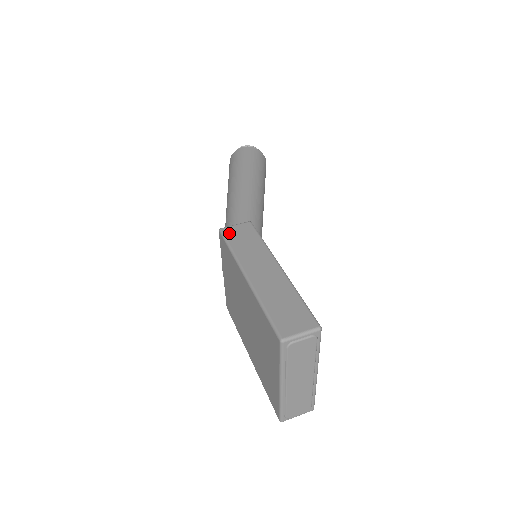
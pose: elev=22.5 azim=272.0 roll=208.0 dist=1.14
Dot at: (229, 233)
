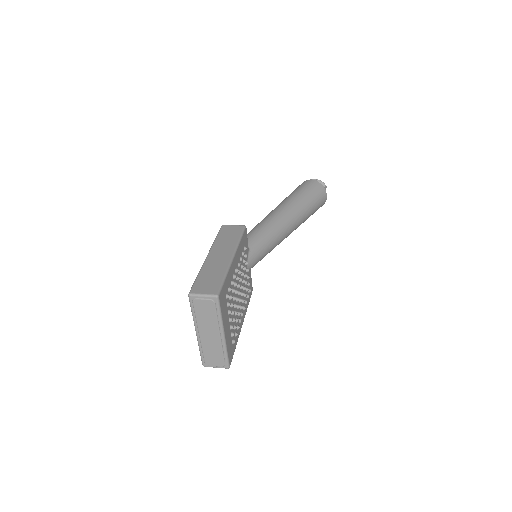
Dot at: (224, 229)
